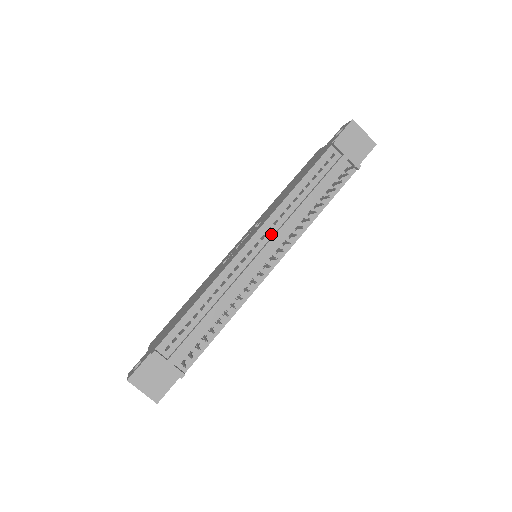
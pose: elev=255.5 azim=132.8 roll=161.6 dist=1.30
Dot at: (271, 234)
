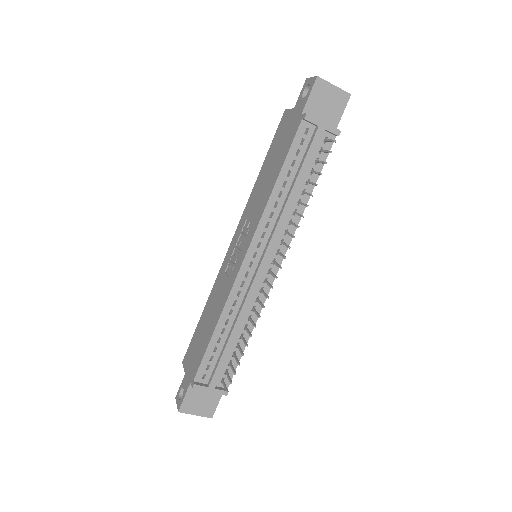
Dot at: (266, 238)
